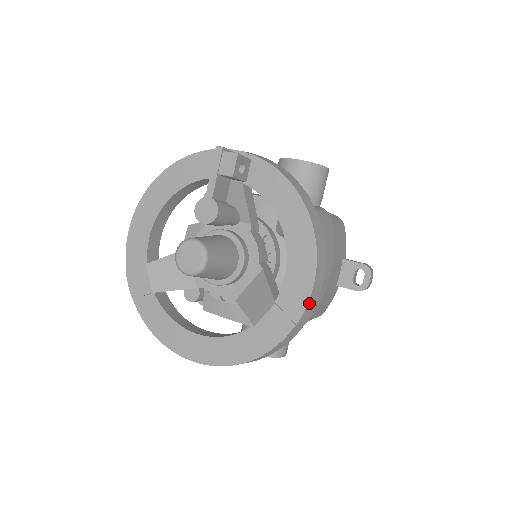
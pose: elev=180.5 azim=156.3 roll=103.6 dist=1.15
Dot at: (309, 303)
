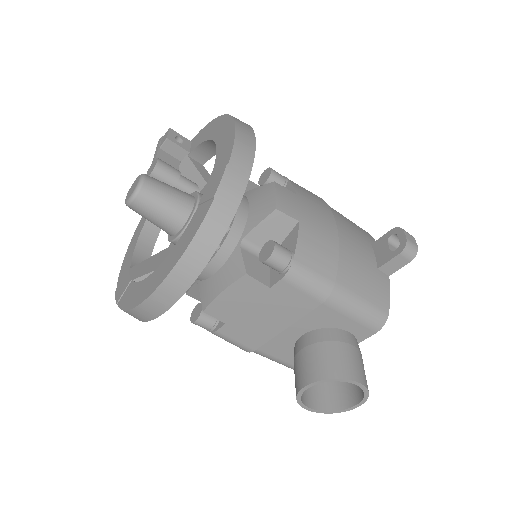
Dot at: (237, 147)
